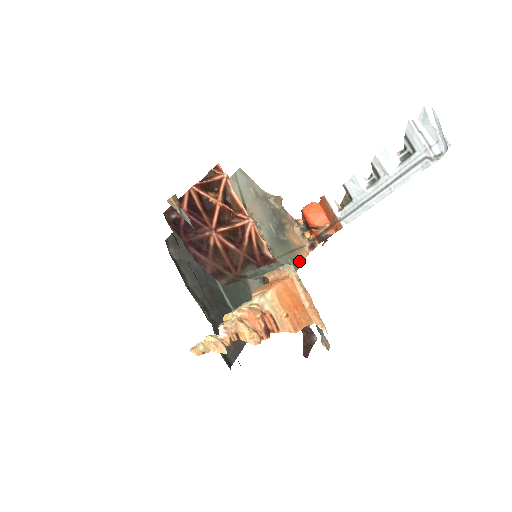
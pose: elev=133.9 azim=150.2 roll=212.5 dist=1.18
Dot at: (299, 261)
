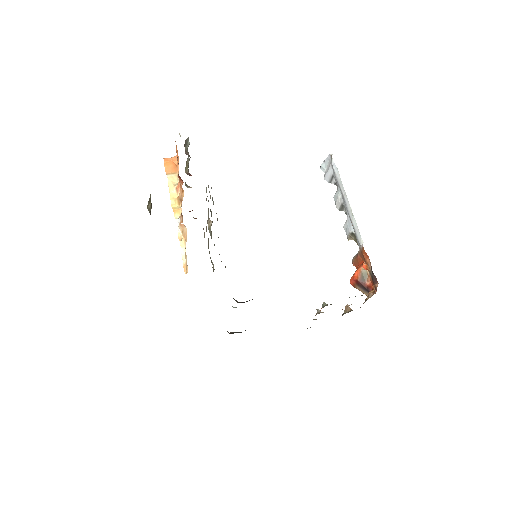
Dot at: occluded
